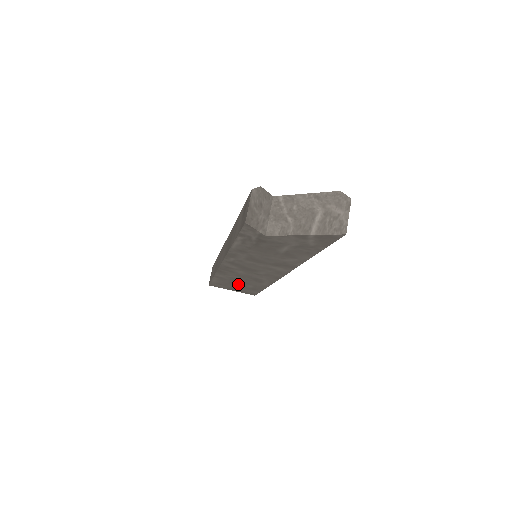
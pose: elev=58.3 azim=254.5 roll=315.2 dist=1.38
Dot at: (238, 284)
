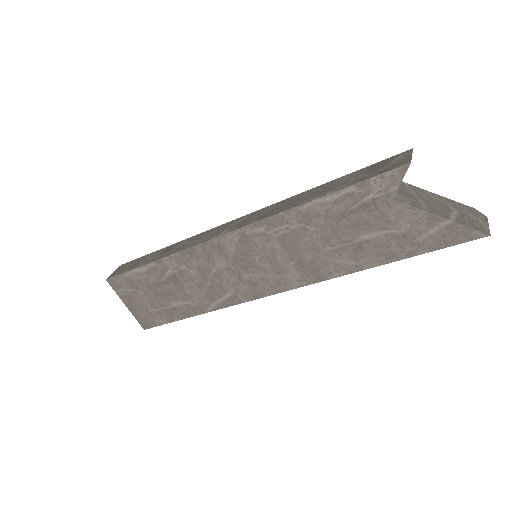
Dot at: (165, 292)
